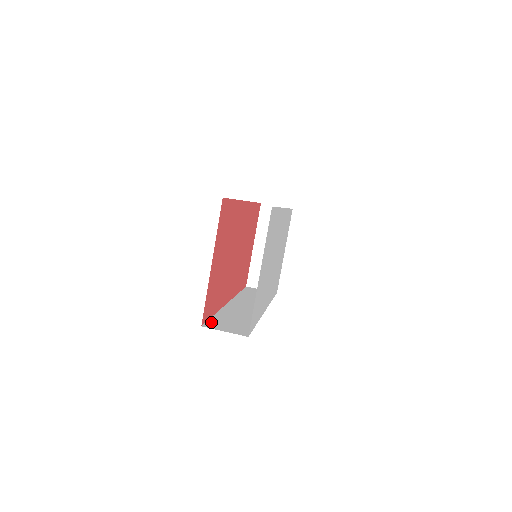
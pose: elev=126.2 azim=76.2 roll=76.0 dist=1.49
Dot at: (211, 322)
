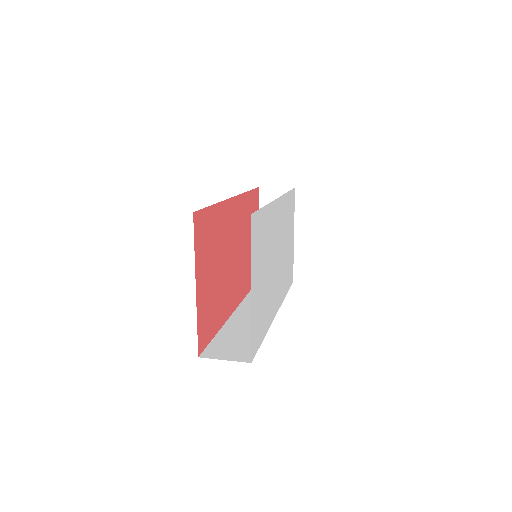
Dot at: (211, 348)
